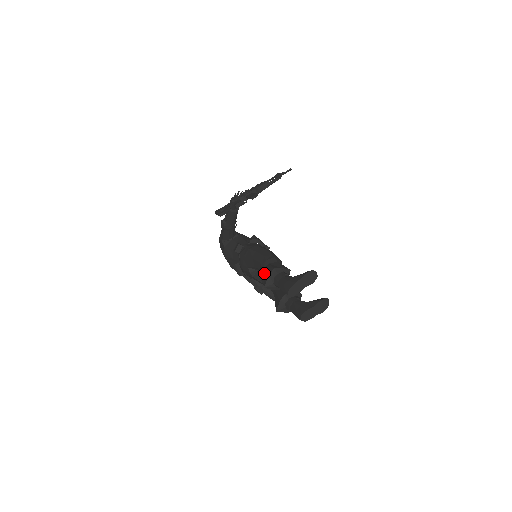
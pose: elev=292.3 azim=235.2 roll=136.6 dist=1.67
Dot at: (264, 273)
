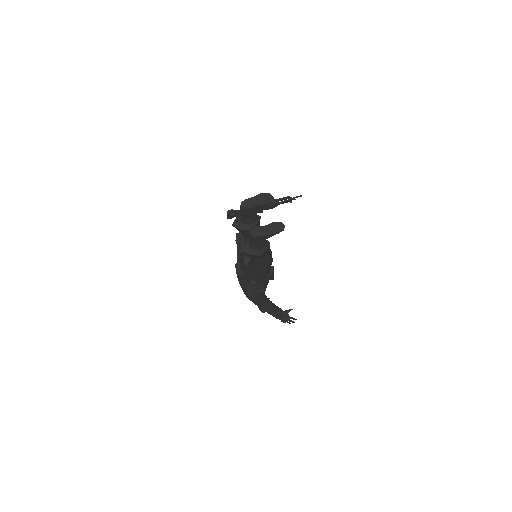
Dot at: occluded
